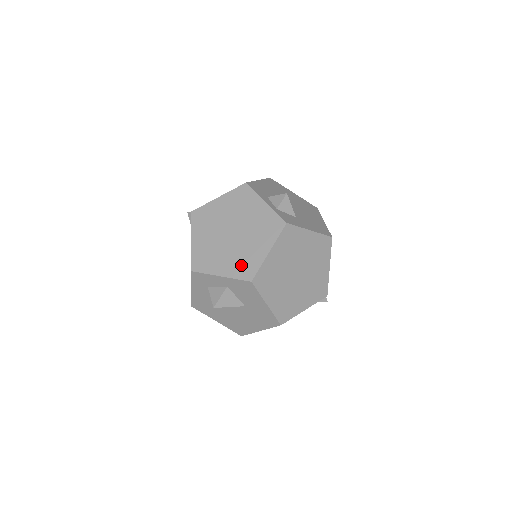
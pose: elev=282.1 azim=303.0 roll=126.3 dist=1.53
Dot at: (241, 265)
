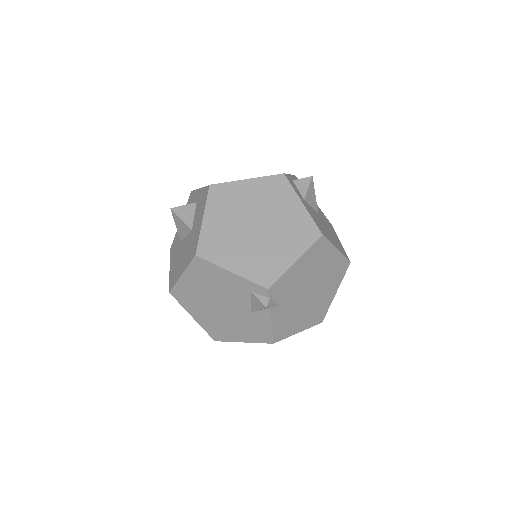
Dot at: occluded
